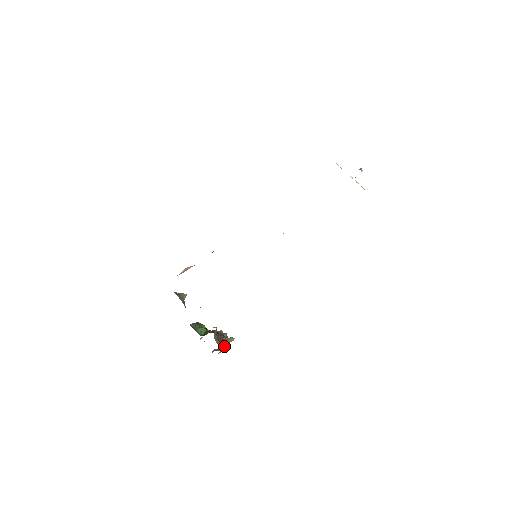
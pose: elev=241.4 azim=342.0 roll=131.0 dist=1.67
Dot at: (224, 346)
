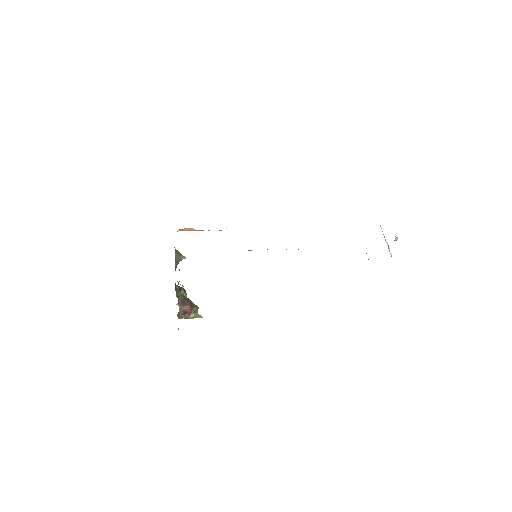
Dot at: (186, 313)
